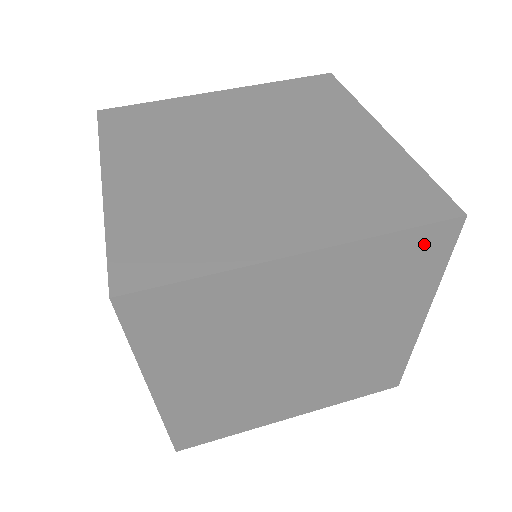
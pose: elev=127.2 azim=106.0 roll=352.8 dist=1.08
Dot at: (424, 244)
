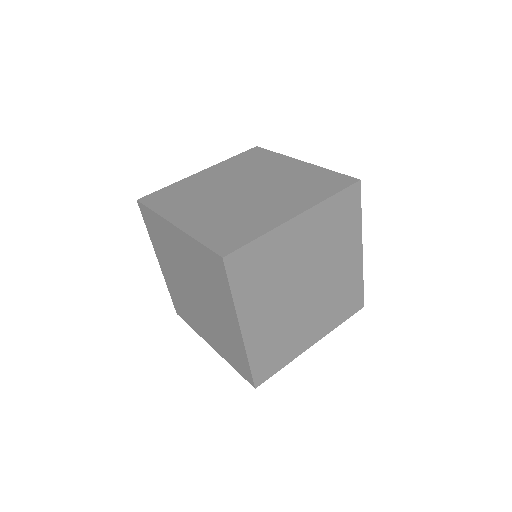
Dot at: (348, 200)
